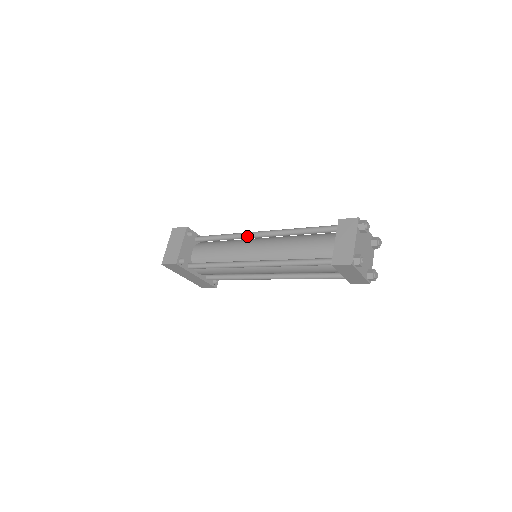
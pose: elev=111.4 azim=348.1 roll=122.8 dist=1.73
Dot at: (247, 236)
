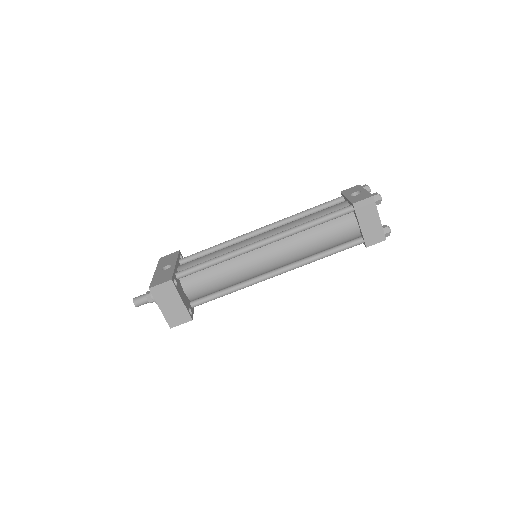
Dot at: (249, 251)
